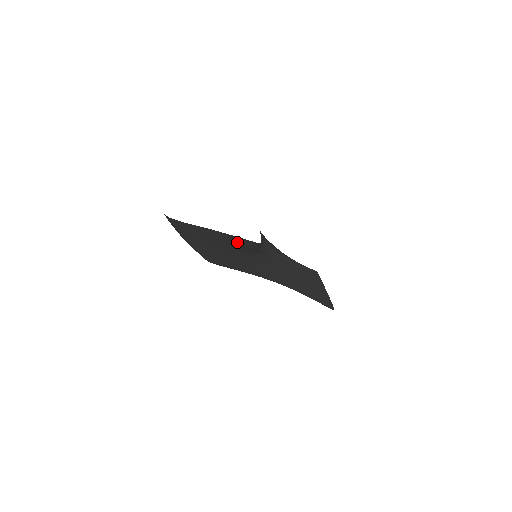
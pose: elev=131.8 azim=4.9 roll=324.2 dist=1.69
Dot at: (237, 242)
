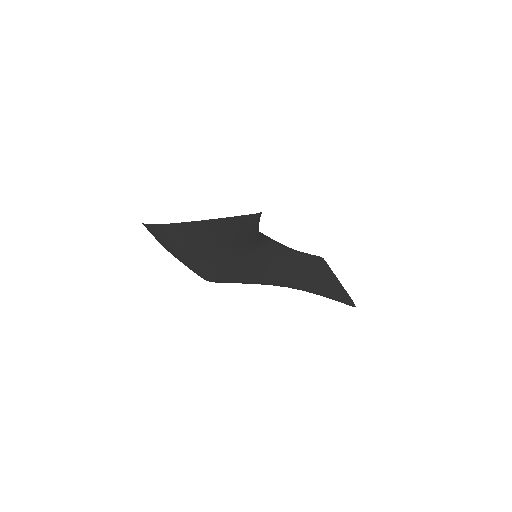
Dot at: (234, 228)
